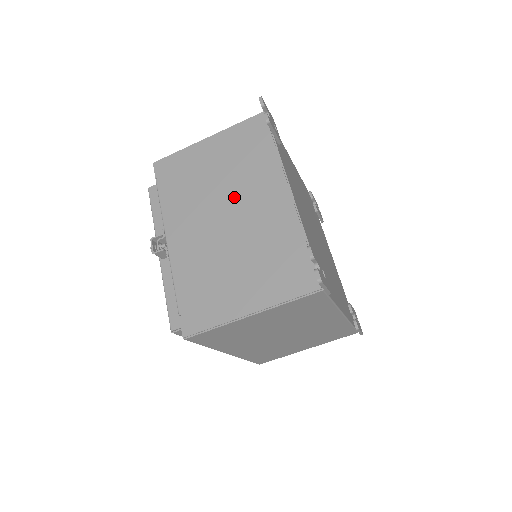
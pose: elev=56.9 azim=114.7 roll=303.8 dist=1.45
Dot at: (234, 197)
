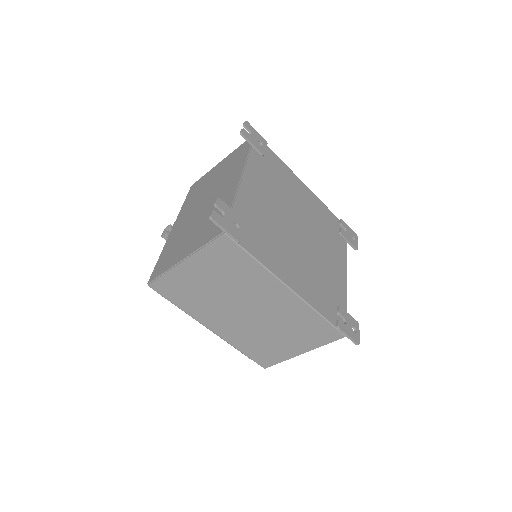
Dot at: (214, 190)
